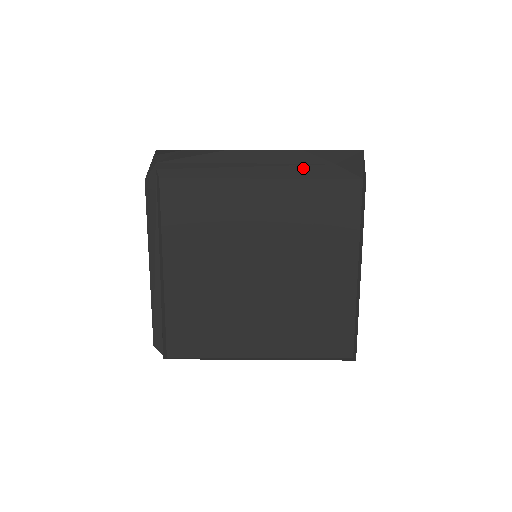
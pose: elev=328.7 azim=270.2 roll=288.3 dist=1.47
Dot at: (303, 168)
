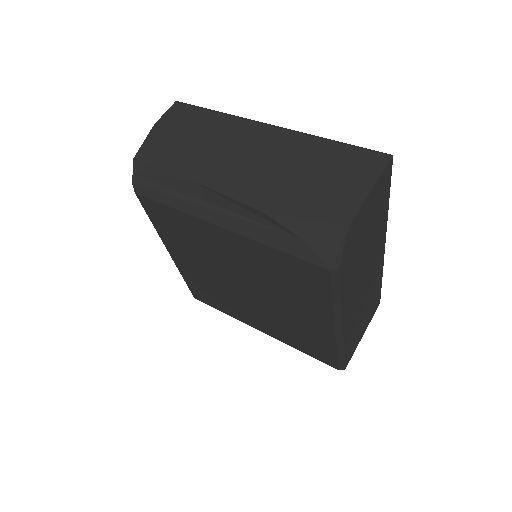
Dot at: (264, 231)
